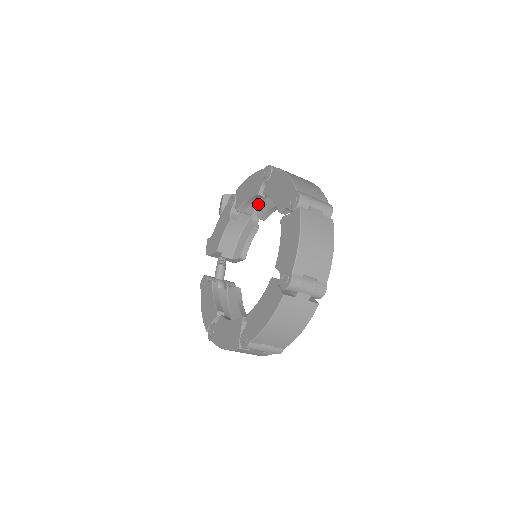
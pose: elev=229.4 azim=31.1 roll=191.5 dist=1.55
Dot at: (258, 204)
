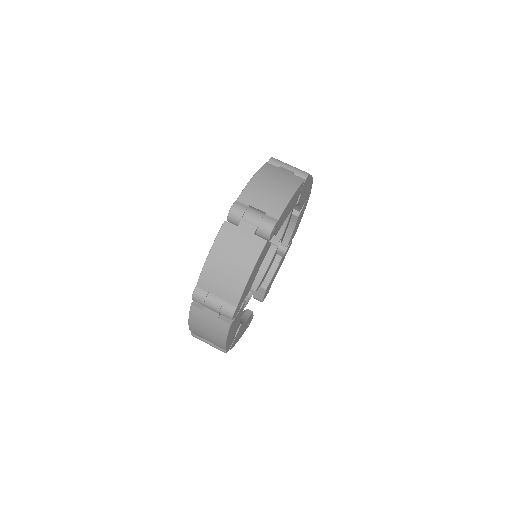
Dot at: (282, 232)
